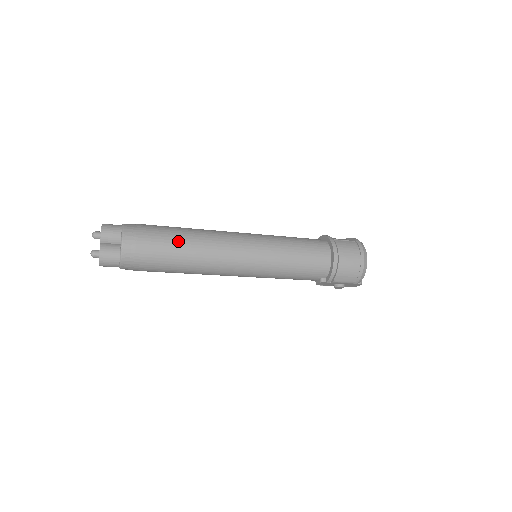
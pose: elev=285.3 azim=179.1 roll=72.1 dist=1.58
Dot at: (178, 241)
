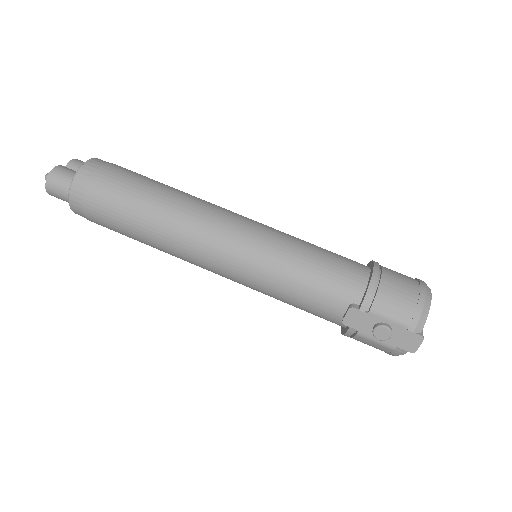
Dot at: (156, 183)
